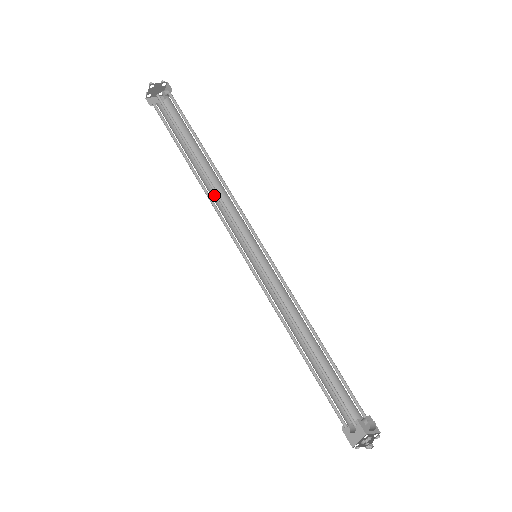
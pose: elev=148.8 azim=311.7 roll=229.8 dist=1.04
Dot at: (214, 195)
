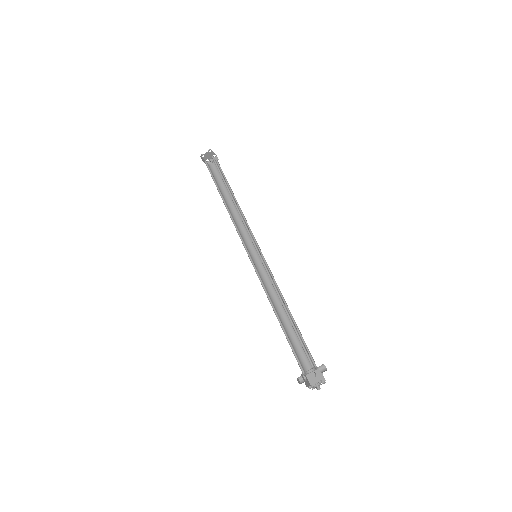
Dot at: (233, 218)
